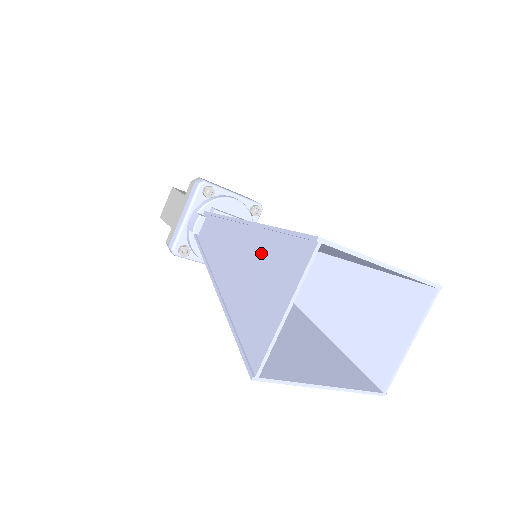
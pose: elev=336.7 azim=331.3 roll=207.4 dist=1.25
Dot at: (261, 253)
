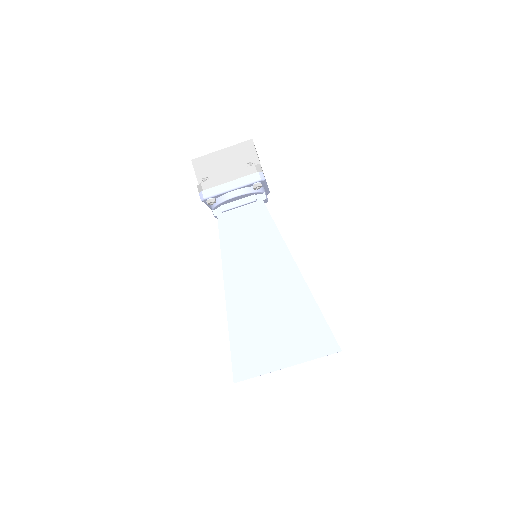
Dot at: occluded
